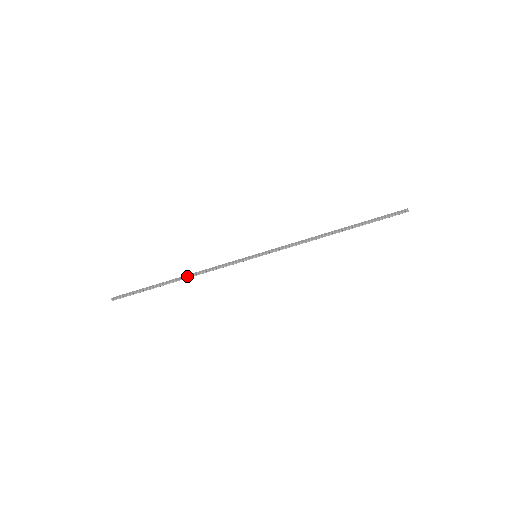
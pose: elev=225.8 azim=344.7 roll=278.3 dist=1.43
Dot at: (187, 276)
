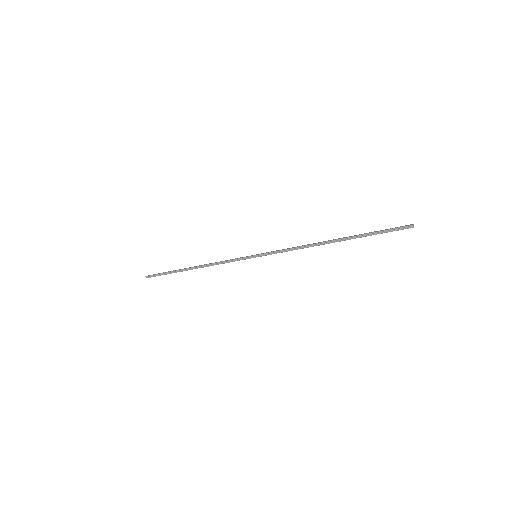
Dot at: (199, 265)
